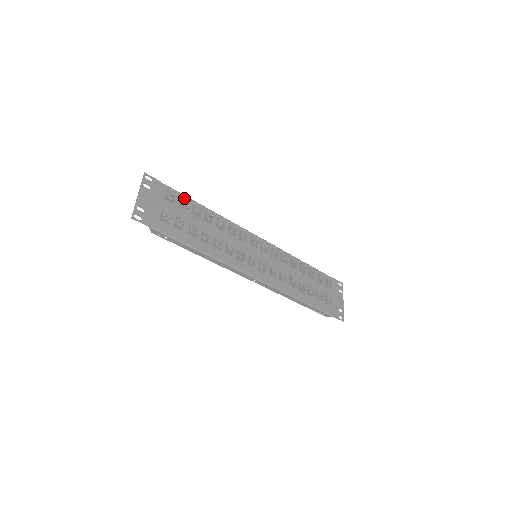
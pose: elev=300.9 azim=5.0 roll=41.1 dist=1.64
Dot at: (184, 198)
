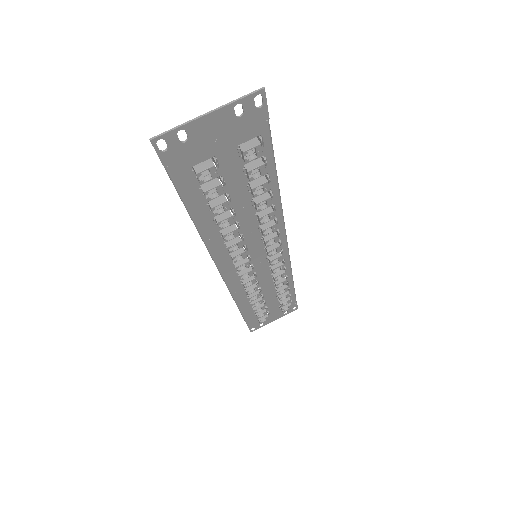
Dot at: occluded
